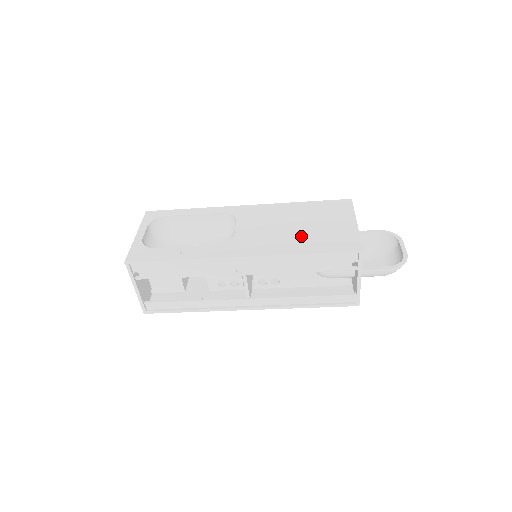
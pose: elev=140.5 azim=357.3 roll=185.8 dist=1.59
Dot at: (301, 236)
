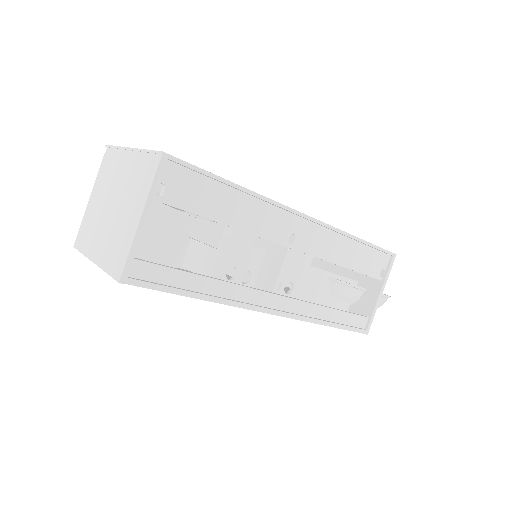
Dot at: occluded
